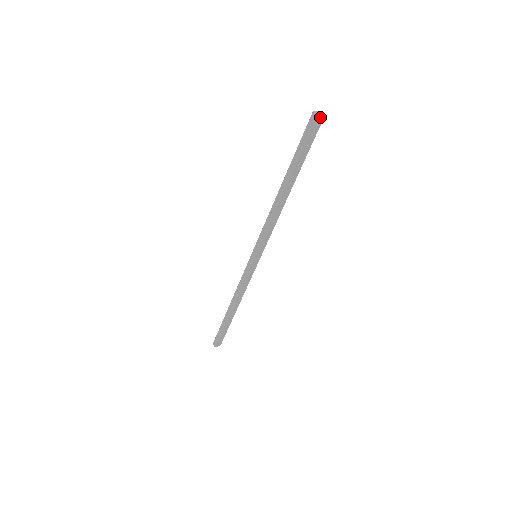
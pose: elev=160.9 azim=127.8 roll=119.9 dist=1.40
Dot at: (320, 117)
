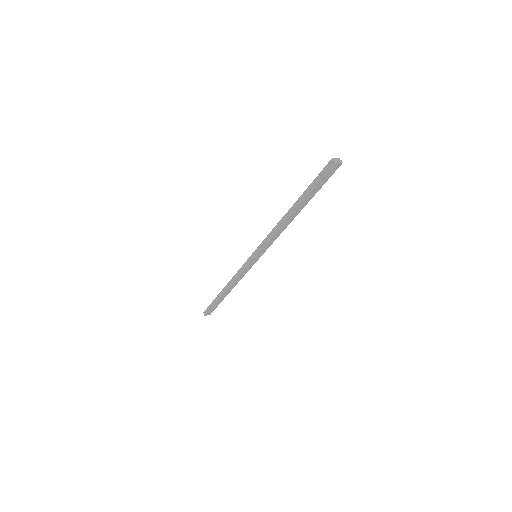
Dot at: (338, 164)
